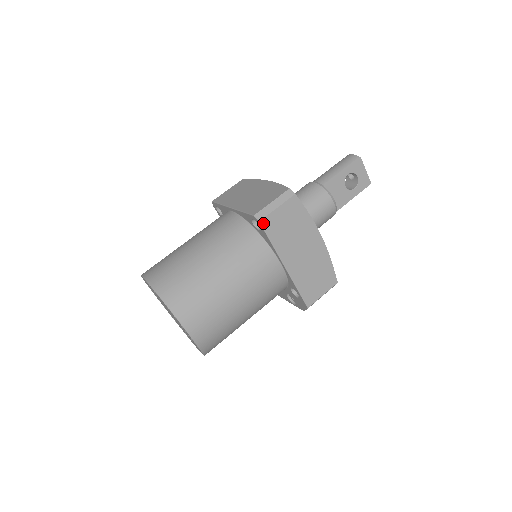
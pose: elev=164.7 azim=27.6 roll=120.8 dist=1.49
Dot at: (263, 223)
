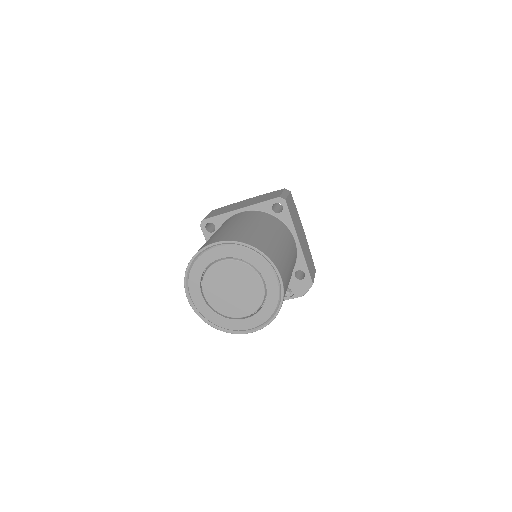
Dot at: (287, 202)
